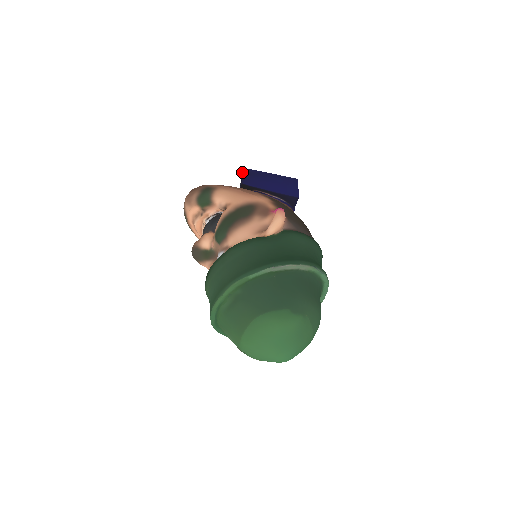
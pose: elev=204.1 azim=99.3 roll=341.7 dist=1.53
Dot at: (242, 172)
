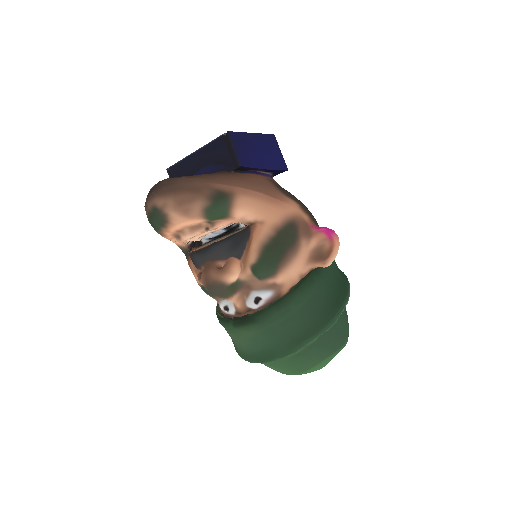
Dot at: (228, 140)
